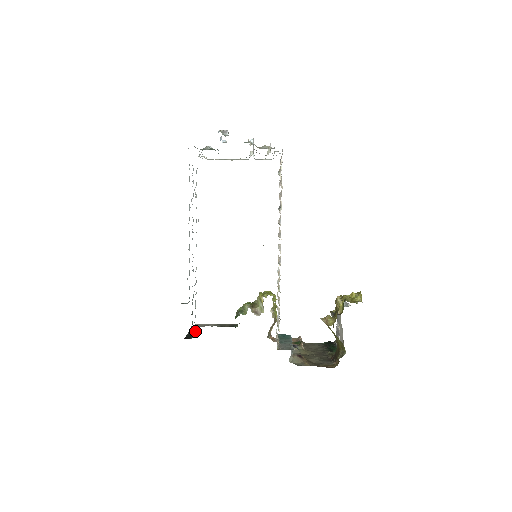
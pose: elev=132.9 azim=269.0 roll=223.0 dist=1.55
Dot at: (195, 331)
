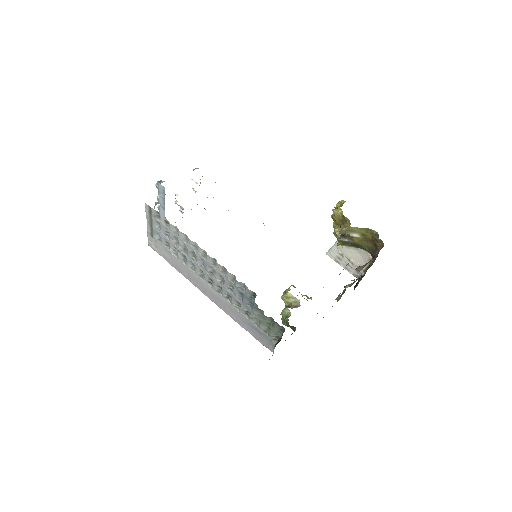
Dot at: occluded
